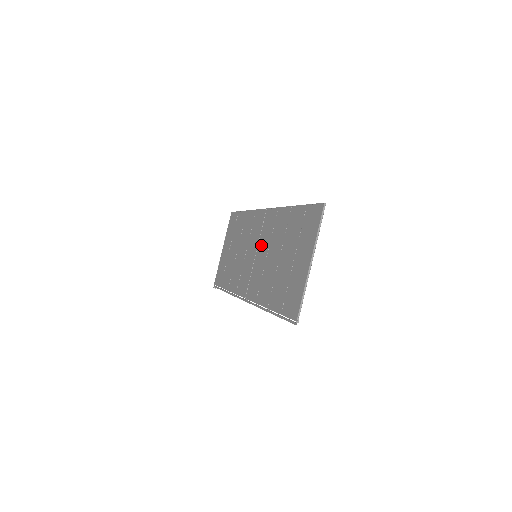
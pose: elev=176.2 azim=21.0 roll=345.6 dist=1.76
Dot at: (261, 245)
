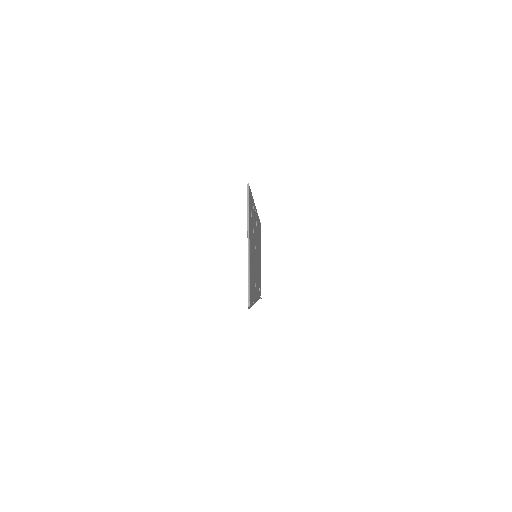
Dot at: occluded
